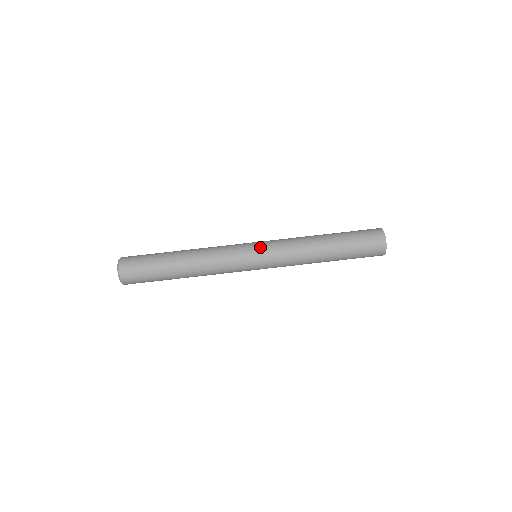
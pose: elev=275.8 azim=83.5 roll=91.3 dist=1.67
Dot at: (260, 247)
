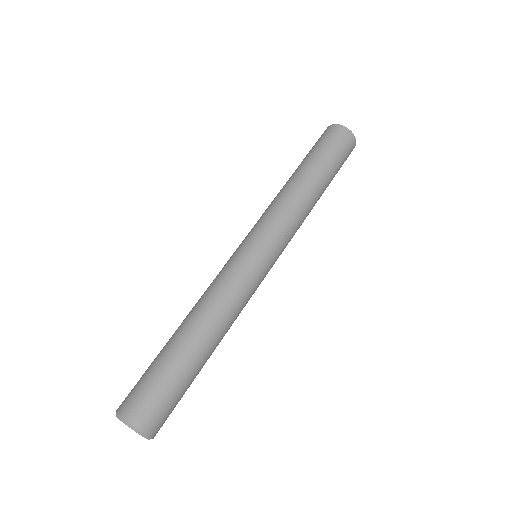
Dot at: (244, 239)
